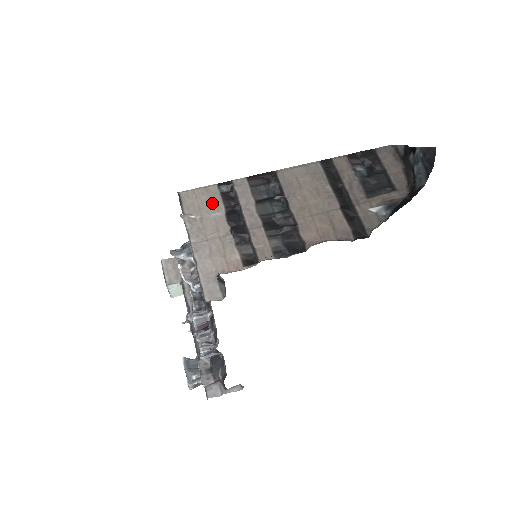
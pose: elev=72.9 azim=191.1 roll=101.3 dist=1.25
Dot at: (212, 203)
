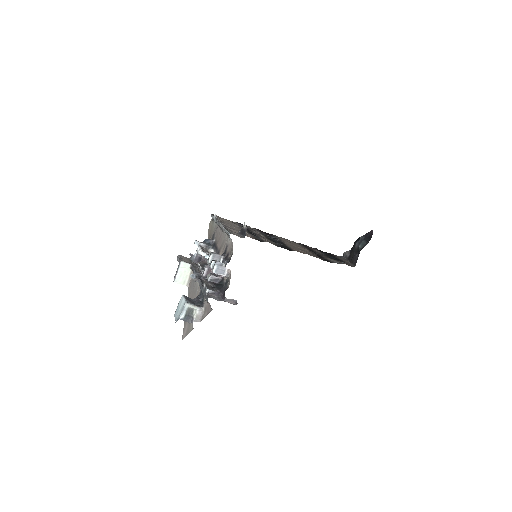
Dot at: (234, 224)
